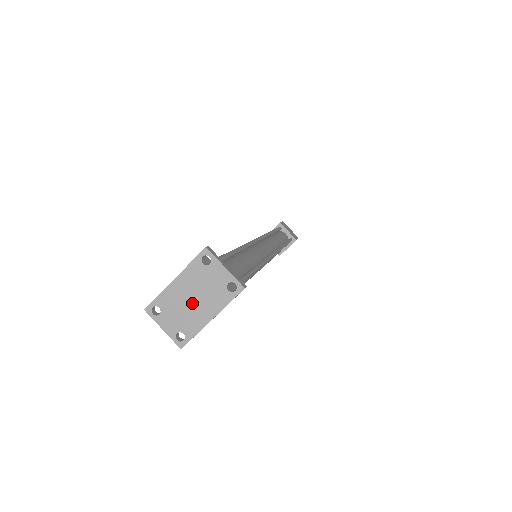
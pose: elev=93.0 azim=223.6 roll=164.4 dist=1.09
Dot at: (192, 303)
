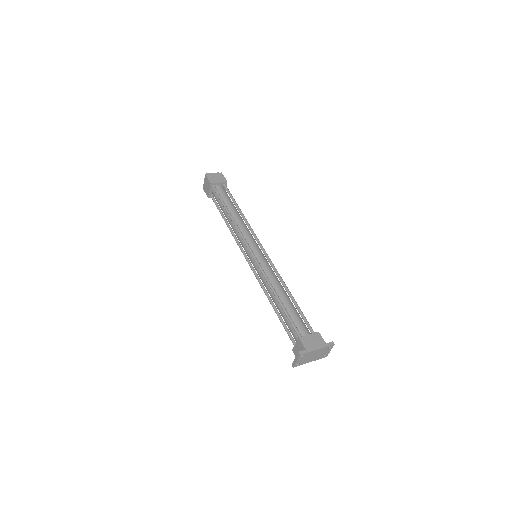
Dot at: (312, 357)
